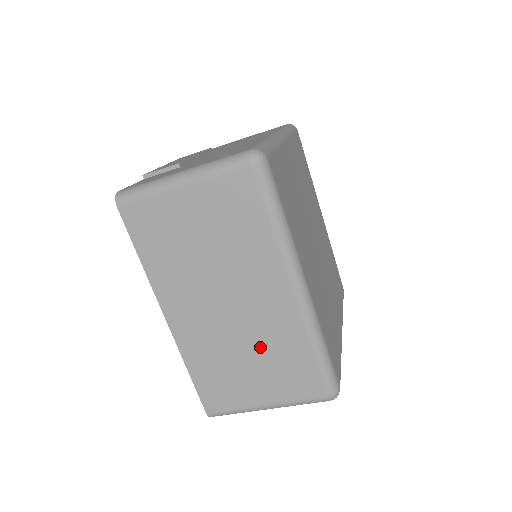
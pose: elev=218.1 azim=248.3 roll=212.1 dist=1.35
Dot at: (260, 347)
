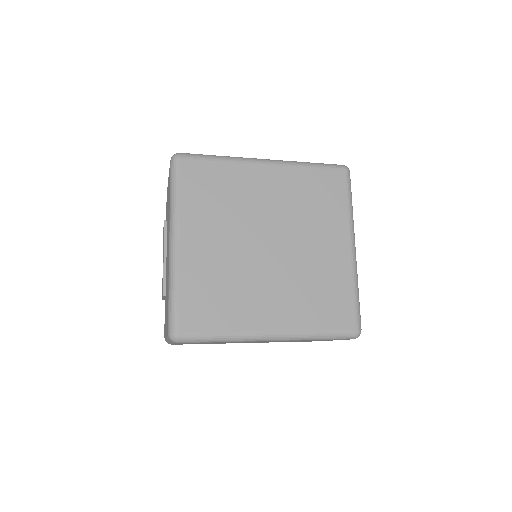
Dot at: occluded
